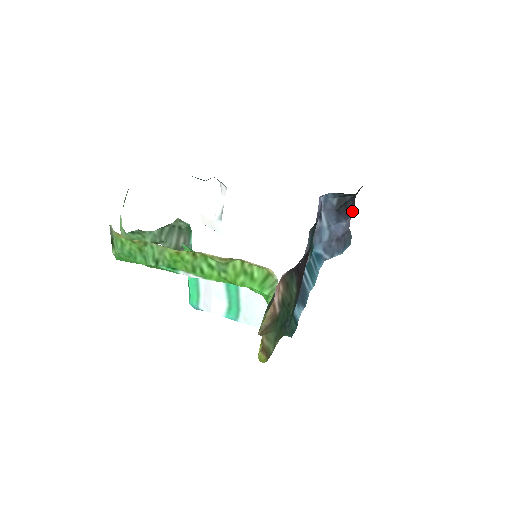
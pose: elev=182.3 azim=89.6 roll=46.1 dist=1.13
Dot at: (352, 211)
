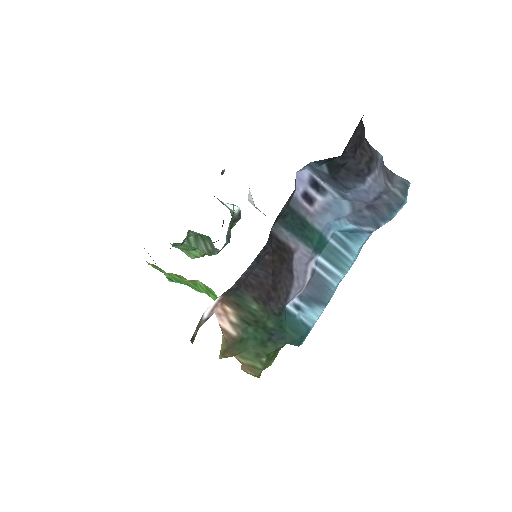
Dot at: (372, 166)
